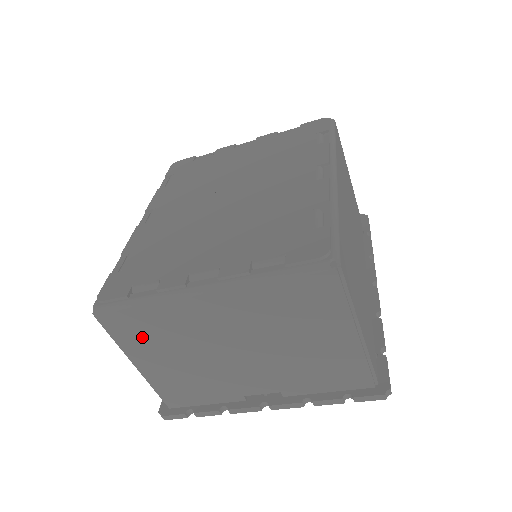
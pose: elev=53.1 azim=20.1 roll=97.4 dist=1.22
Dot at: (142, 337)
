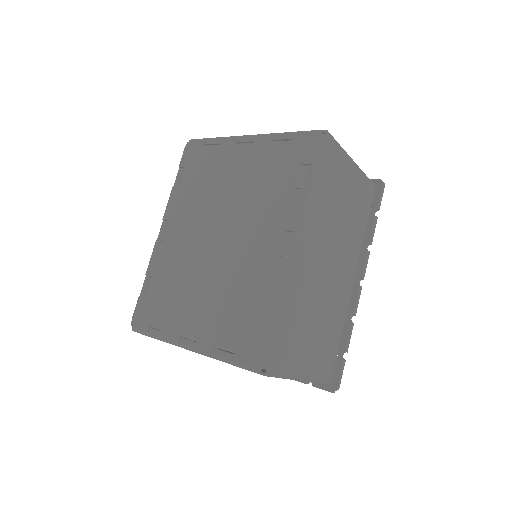
Dot at: occluded
